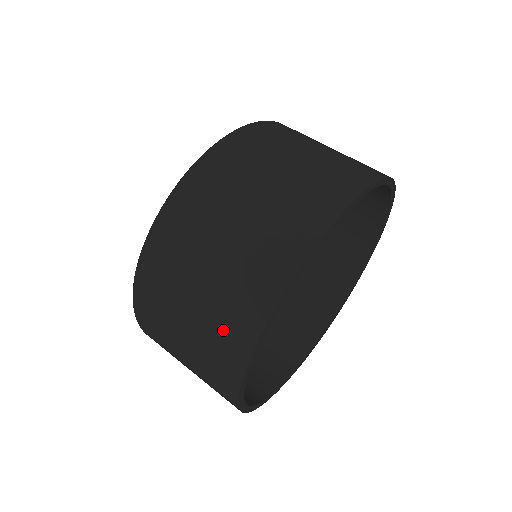
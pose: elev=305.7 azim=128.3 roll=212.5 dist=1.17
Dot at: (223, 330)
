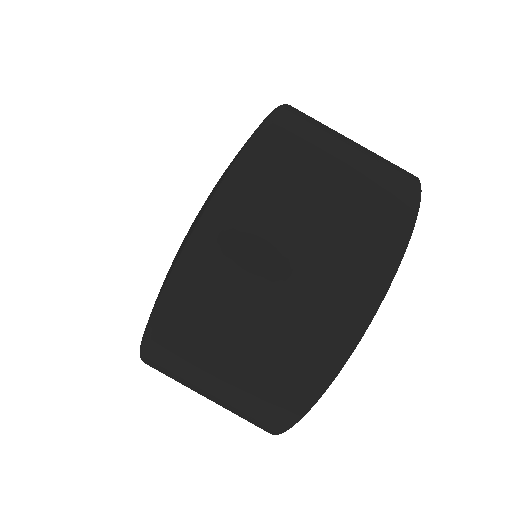
Dot at: occluded
